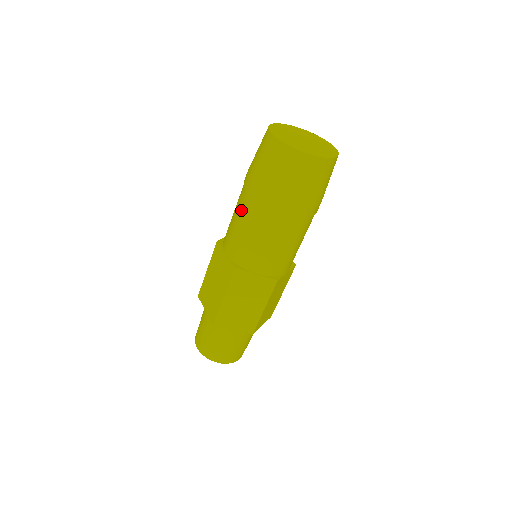
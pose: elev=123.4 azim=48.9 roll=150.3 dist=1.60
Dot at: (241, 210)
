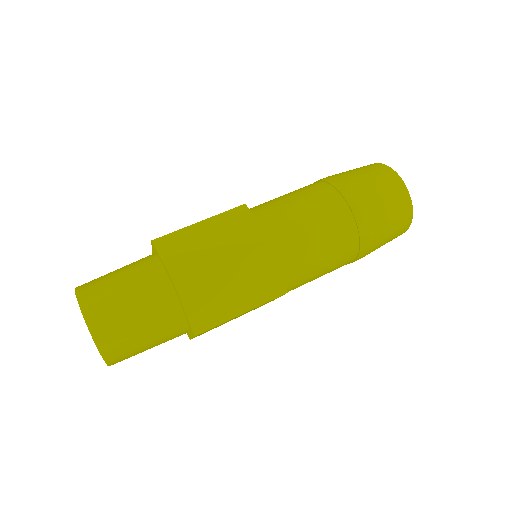
Dot at: occluded
